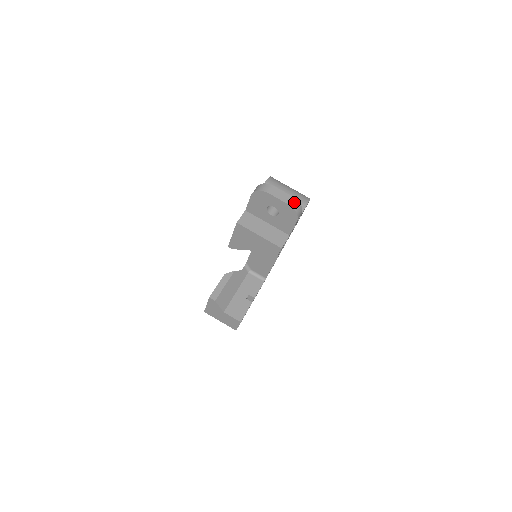
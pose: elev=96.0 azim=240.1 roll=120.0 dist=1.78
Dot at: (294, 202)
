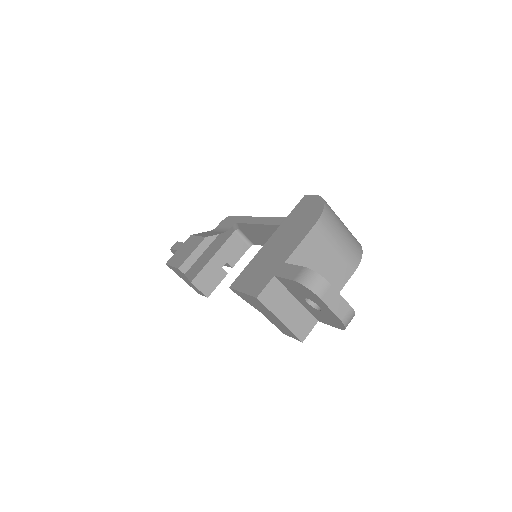
Dot at: (349, 315)
